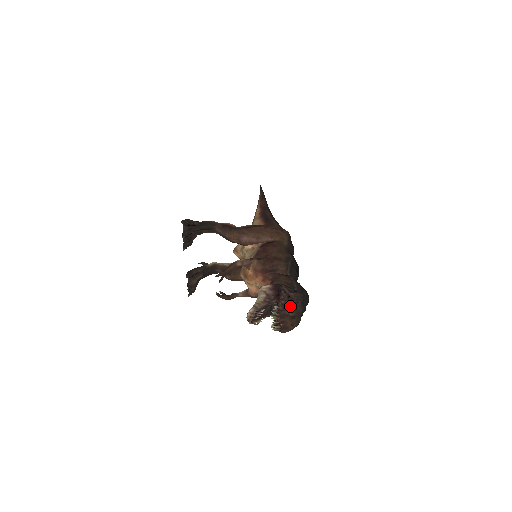
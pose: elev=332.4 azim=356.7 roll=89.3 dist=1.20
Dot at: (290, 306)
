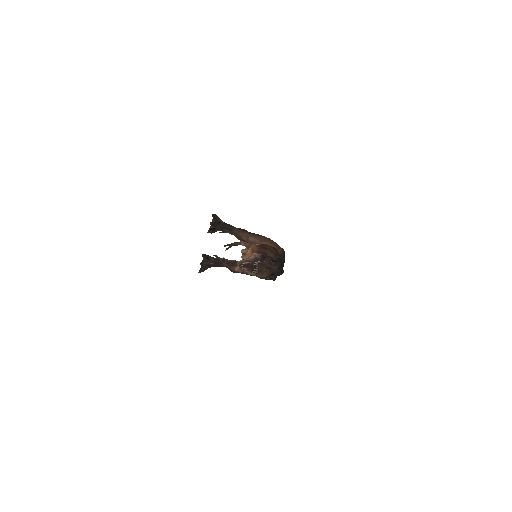
Dot at: (269, 266)
